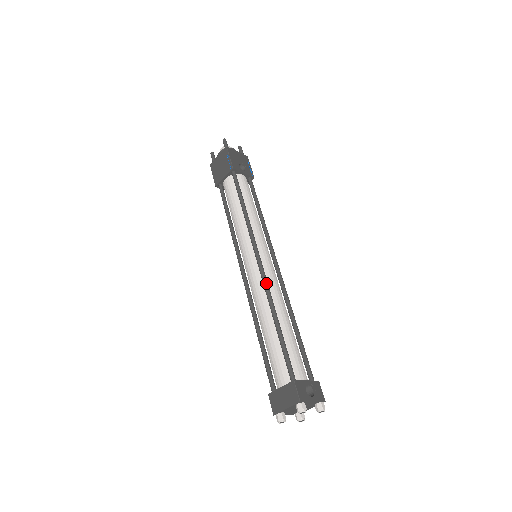
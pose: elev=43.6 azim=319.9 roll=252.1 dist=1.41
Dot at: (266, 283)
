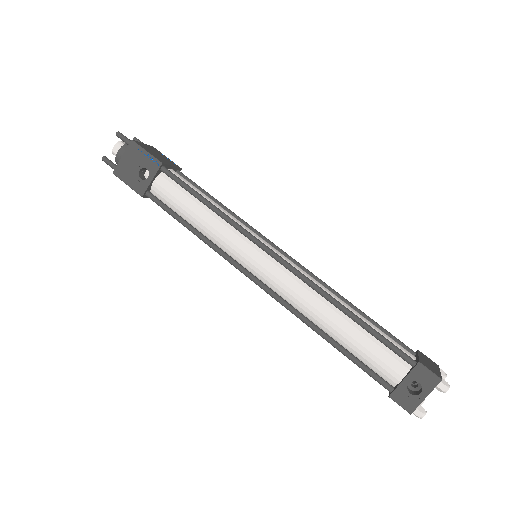
Dot at: (284, 306)
